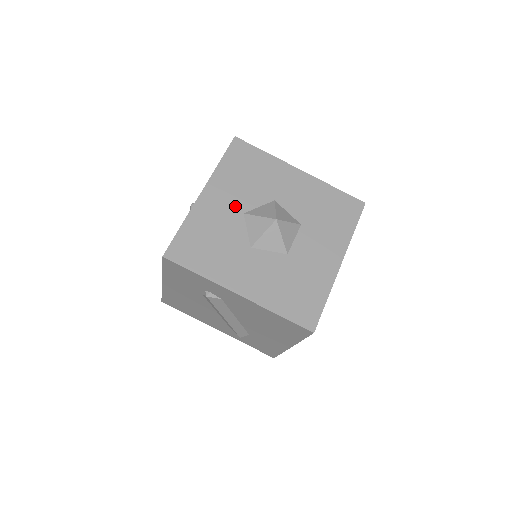
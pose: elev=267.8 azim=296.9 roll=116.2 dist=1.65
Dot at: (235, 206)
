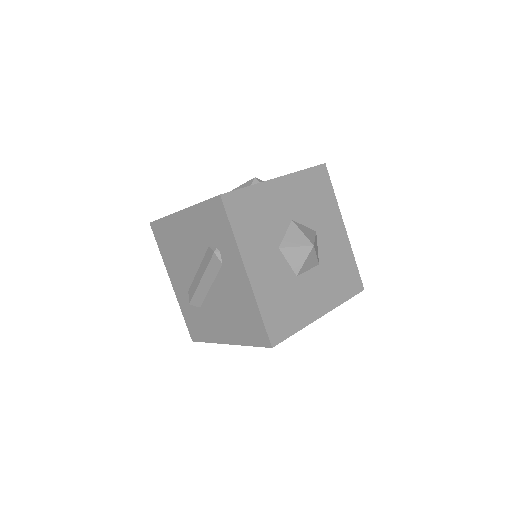
Dot at: (291, 209)
